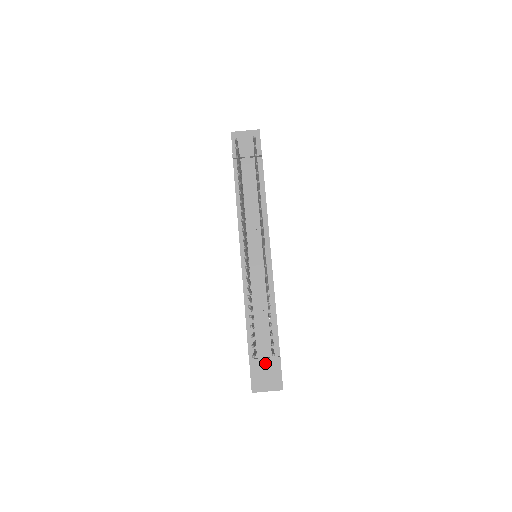
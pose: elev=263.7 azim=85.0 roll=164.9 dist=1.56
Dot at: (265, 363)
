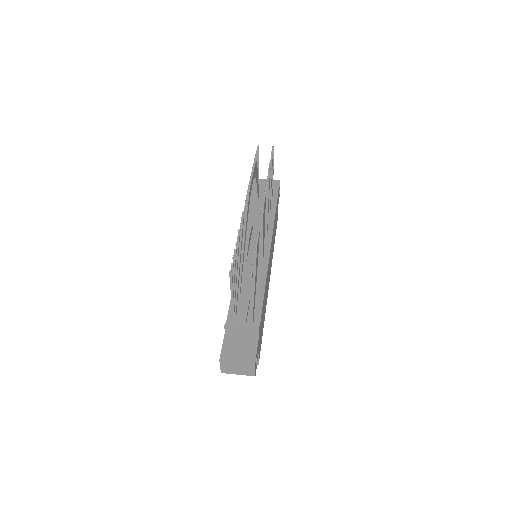
Dot at: (242, 335)
